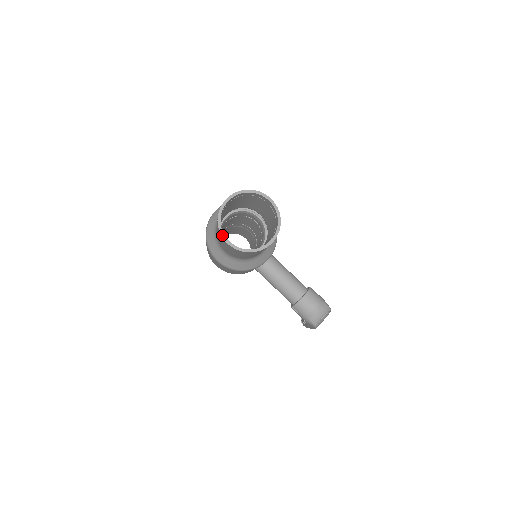
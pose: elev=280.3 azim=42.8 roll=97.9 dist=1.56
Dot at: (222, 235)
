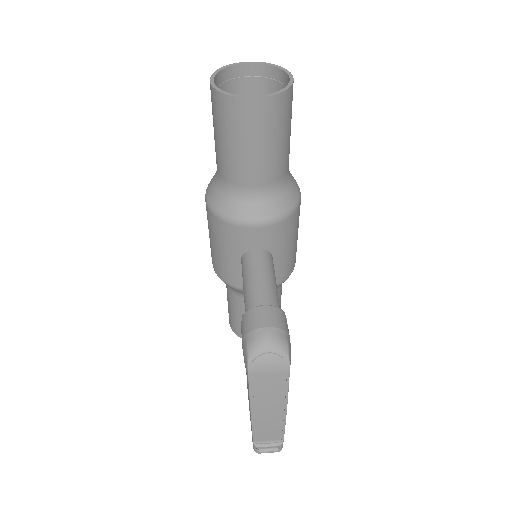
Dot at: (213, 75)
